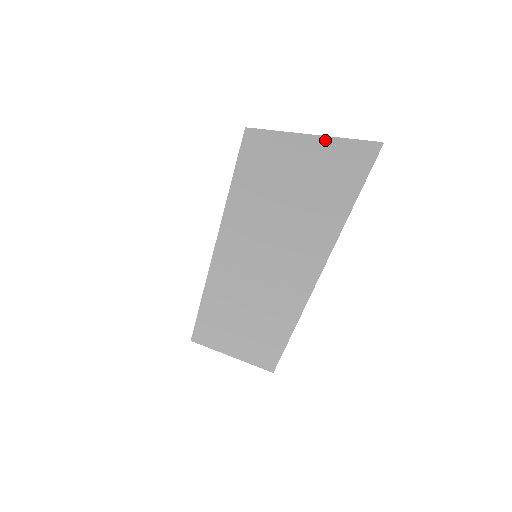
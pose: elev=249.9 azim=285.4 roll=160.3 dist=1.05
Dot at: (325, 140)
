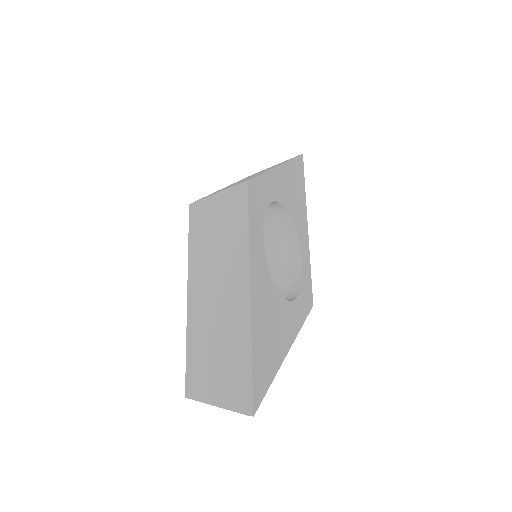
Dot at: (225, 407)
